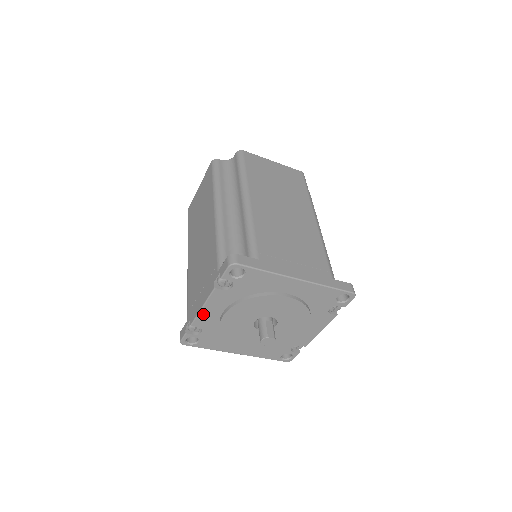
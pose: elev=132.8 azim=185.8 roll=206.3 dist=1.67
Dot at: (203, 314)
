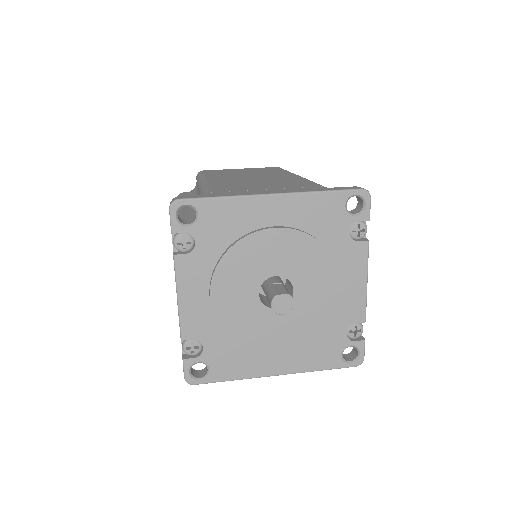
Dot at: (185, 311)
